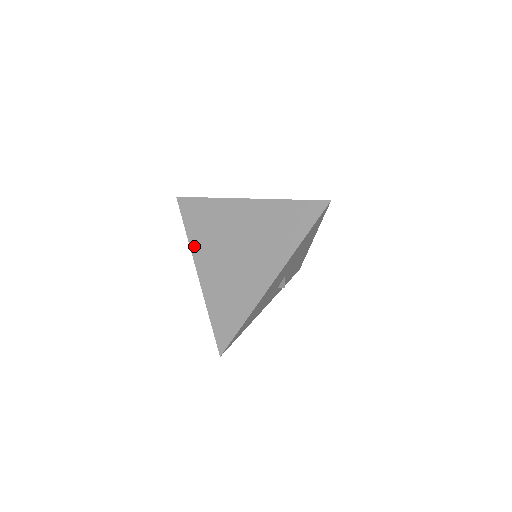
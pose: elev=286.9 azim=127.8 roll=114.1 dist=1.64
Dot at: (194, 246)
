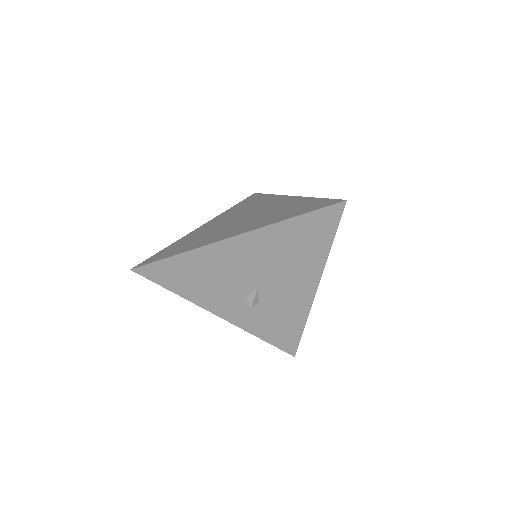
Dot at: (223, 214)
